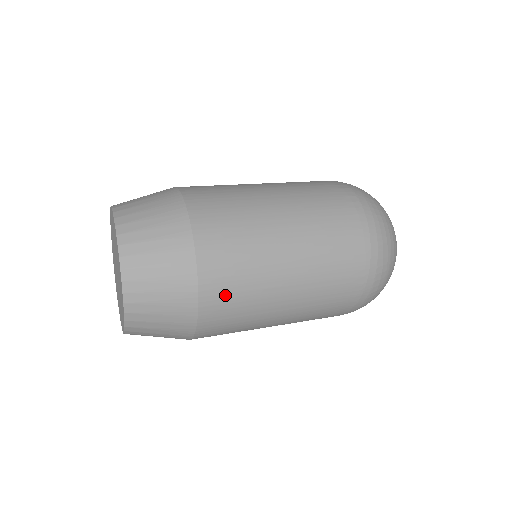
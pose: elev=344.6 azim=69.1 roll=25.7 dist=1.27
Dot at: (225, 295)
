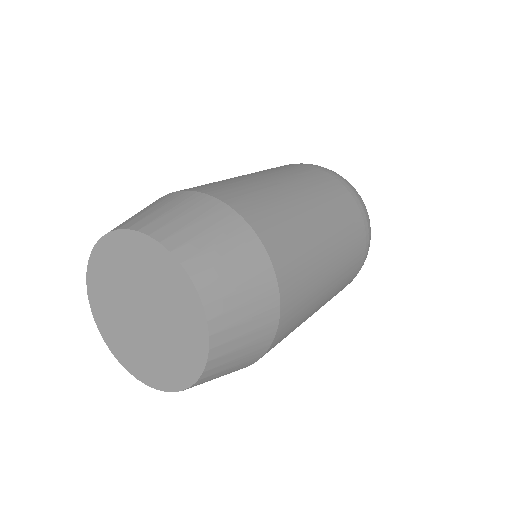
Dot at: occluded
